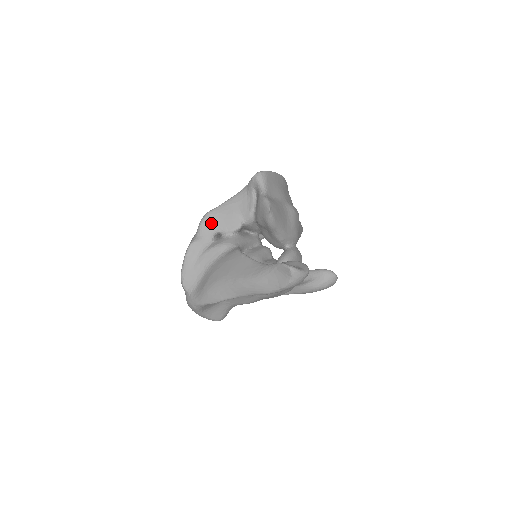
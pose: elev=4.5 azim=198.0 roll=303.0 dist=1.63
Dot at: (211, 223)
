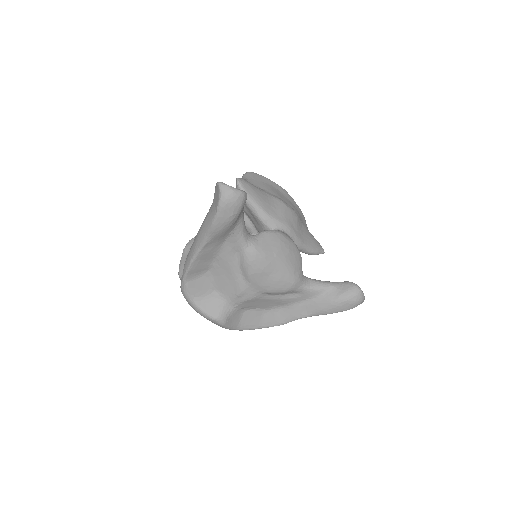
Dot at: occluded
